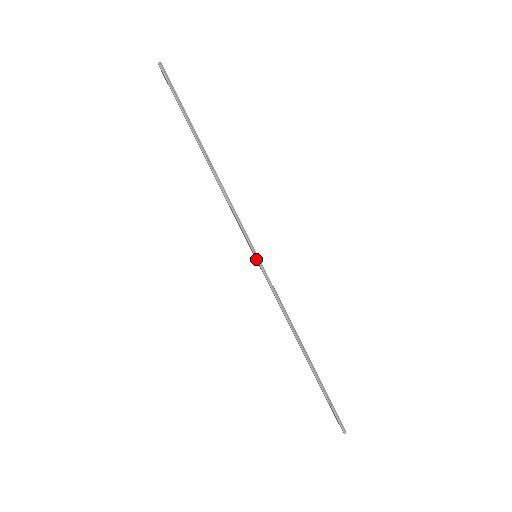
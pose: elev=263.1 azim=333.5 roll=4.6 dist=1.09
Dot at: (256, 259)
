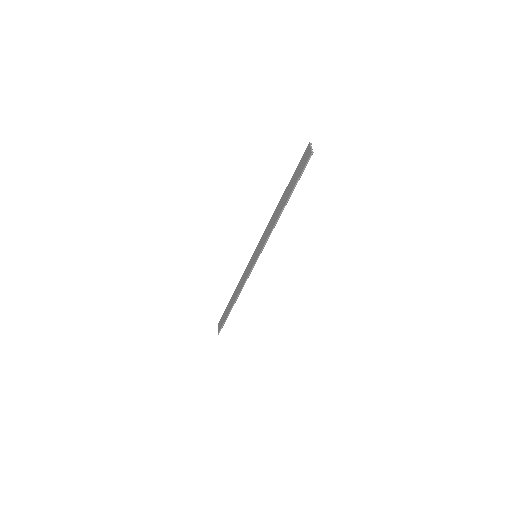
Dot at: (255, 260)
